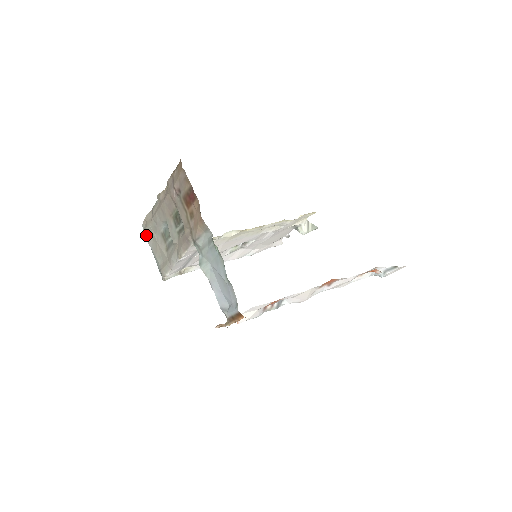
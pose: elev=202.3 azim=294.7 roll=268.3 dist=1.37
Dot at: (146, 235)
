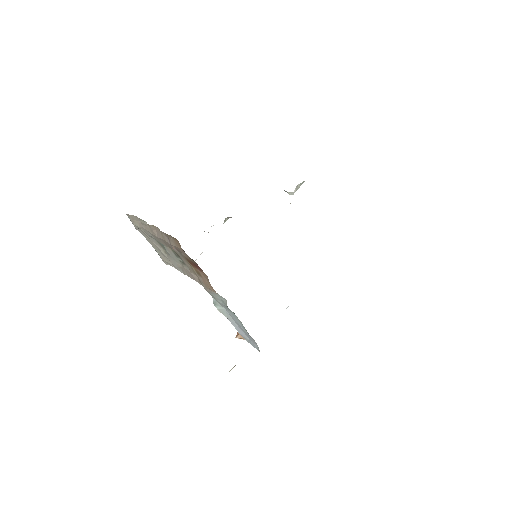
Dot at: (135, 227)
